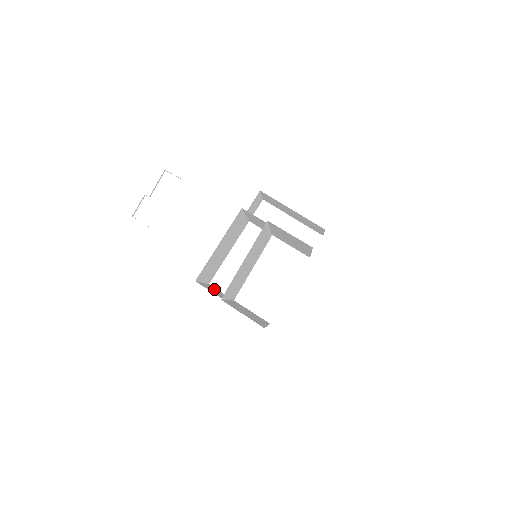
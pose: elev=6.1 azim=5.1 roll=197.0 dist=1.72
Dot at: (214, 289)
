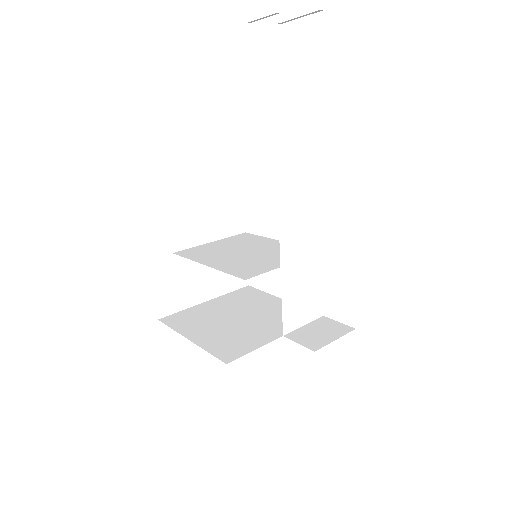
Dot at: (221, 212)
